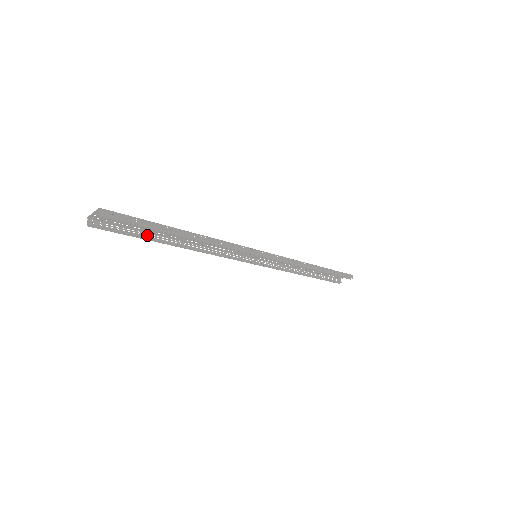
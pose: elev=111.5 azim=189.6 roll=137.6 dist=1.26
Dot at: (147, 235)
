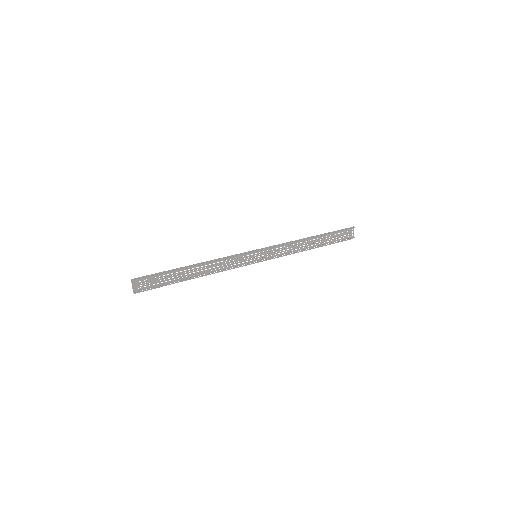
Dot at: (173, 283)
